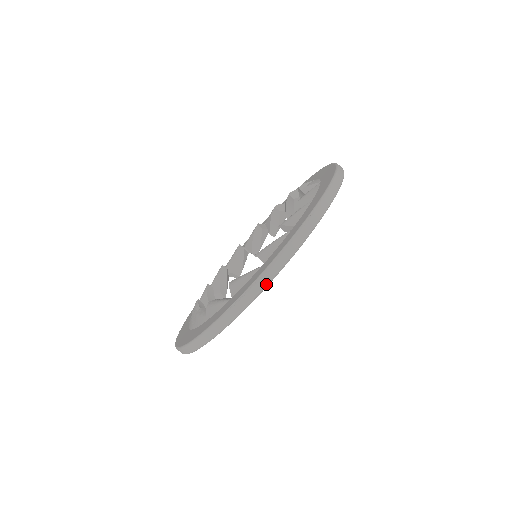
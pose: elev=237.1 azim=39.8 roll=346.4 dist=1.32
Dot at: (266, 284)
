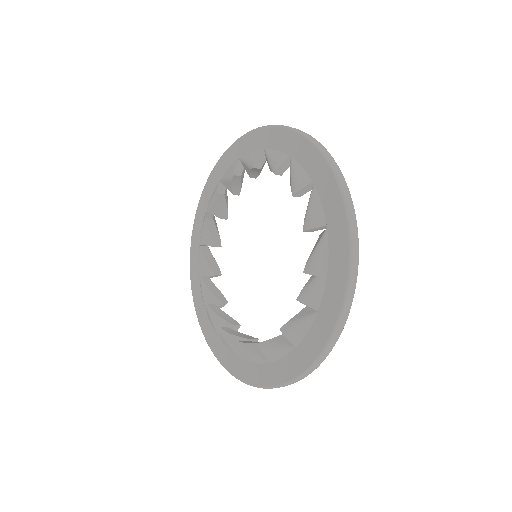
Dot at: (342, 174)
